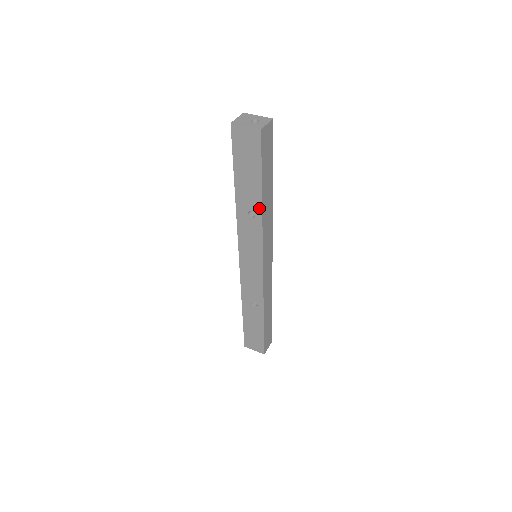
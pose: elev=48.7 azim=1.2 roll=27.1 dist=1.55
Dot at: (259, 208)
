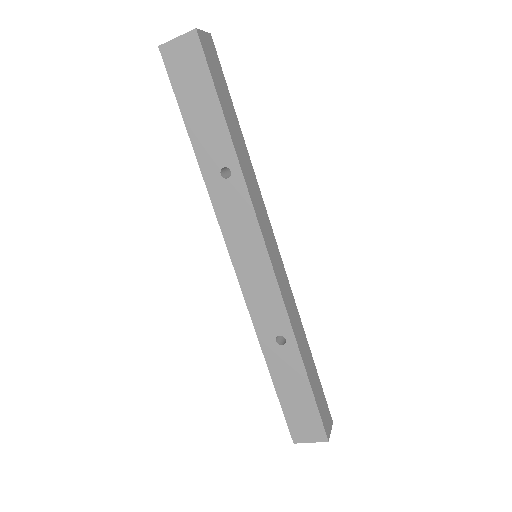
Dot at: (232, 155)
